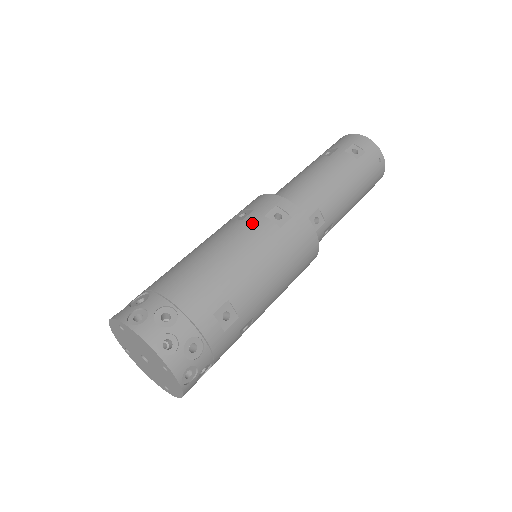
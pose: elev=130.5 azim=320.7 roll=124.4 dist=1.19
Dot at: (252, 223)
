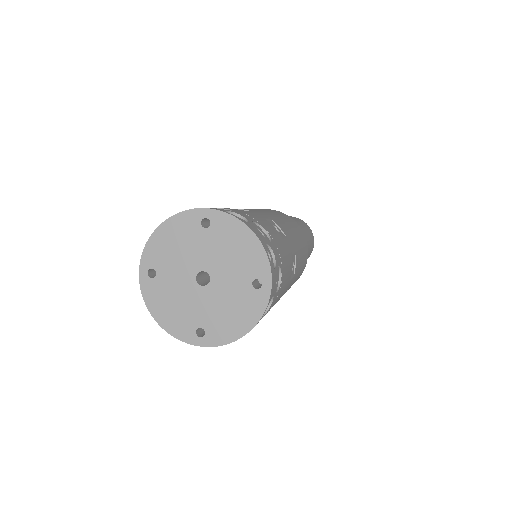
Dot at: occluded
